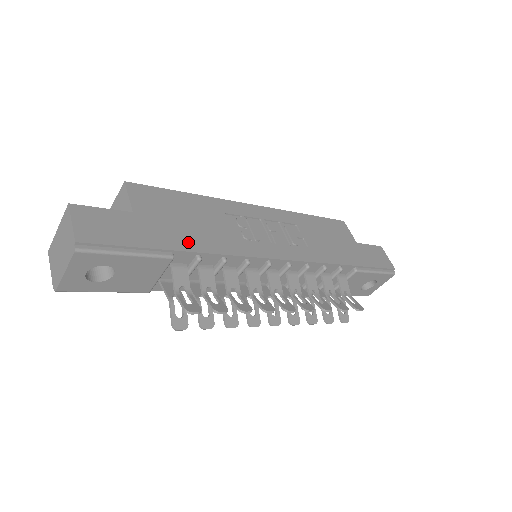
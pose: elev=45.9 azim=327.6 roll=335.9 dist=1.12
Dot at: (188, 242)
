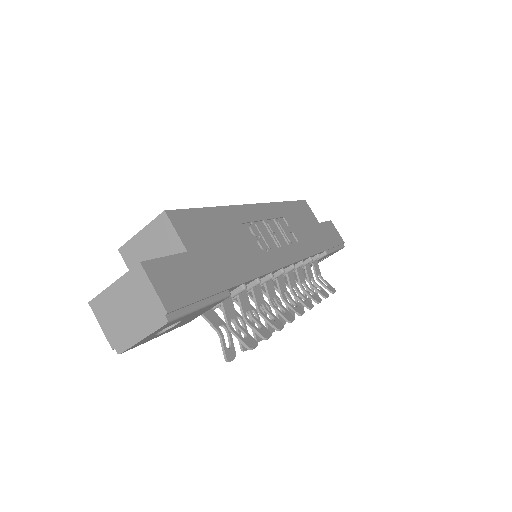
Dot at: (235, 273)
